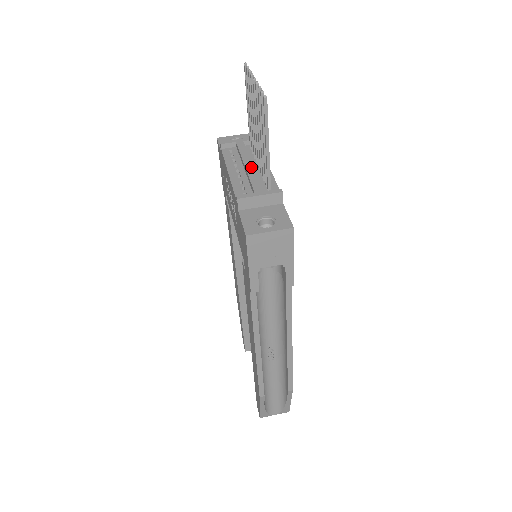
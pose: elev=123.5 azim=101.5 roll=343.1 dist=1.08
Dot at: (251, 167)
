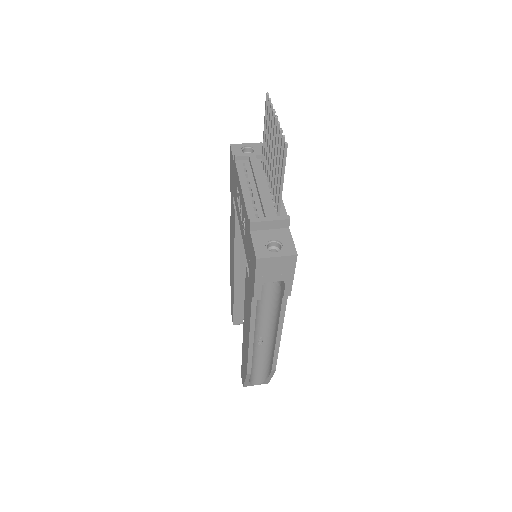
Dot at: (263, 187)
